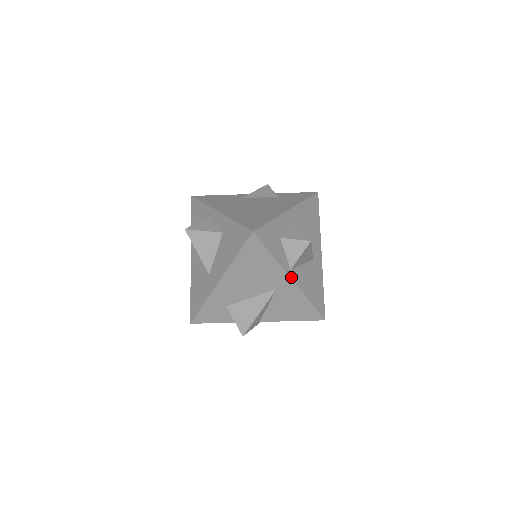
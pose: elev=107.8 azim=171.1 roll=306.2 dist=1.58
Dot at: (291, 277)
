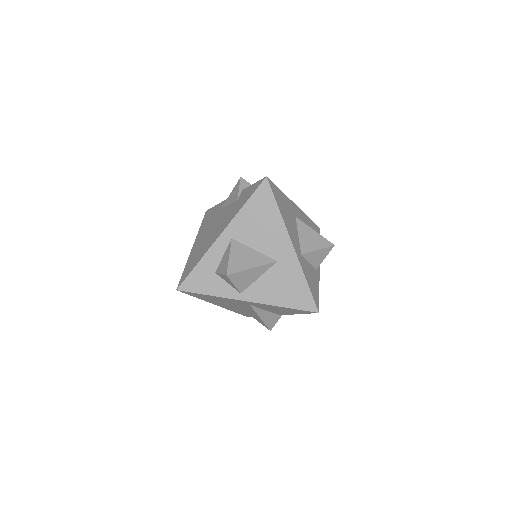
Dot at: (244, 300)
